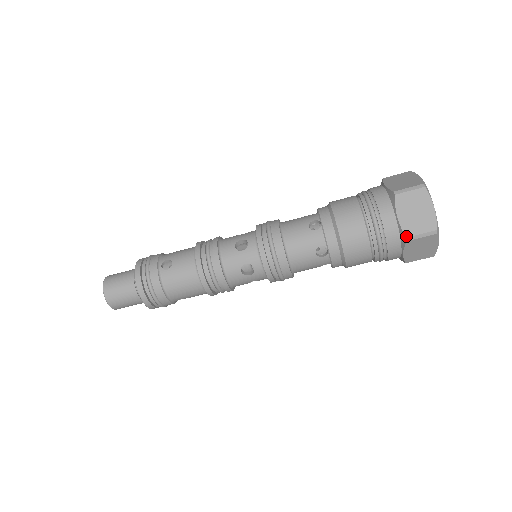
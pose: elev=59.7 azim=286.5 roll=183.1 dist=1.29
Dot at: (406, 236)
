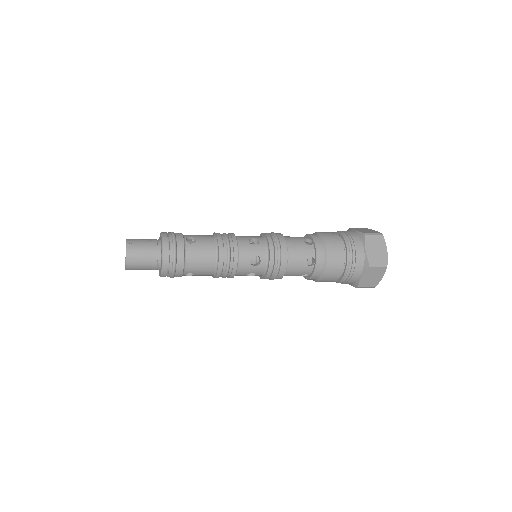
Dot at: occluded
